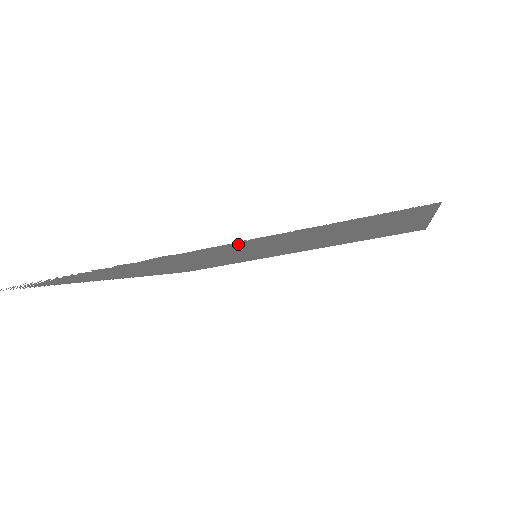
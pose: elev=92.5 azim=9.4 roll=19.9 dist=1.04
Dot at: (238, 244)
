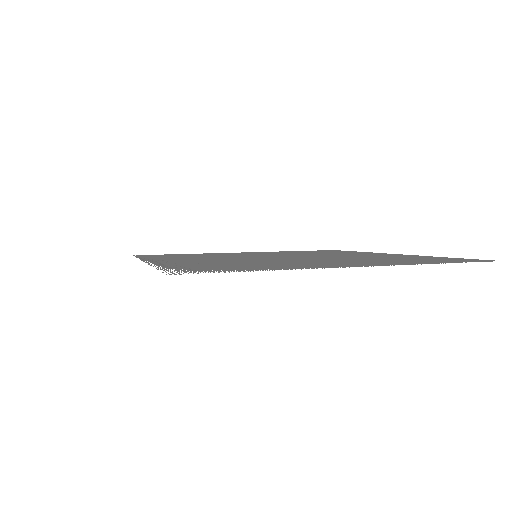
Dot at: (388, 264)
